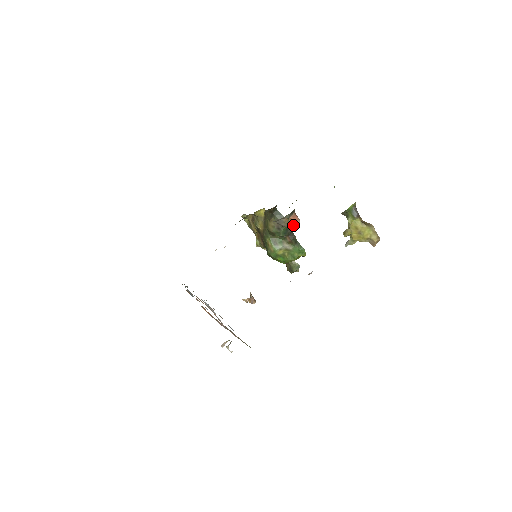
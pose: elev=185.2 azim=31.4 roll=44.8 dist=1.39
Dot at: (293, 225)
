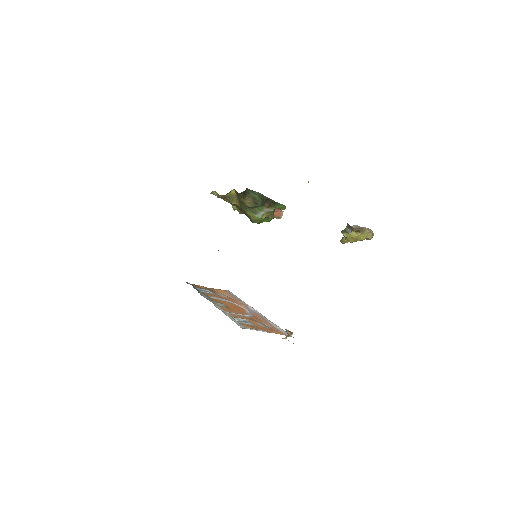
Dot at: occluded
